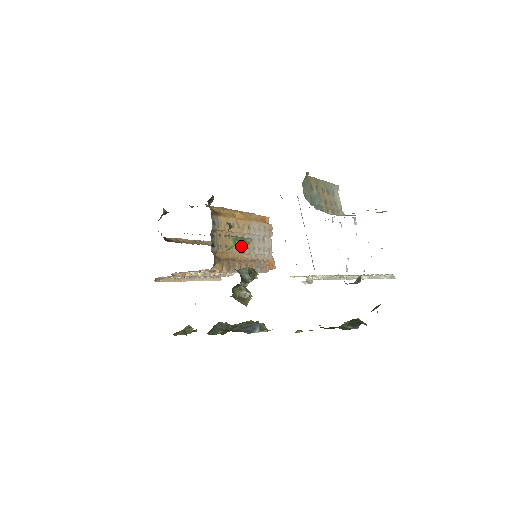
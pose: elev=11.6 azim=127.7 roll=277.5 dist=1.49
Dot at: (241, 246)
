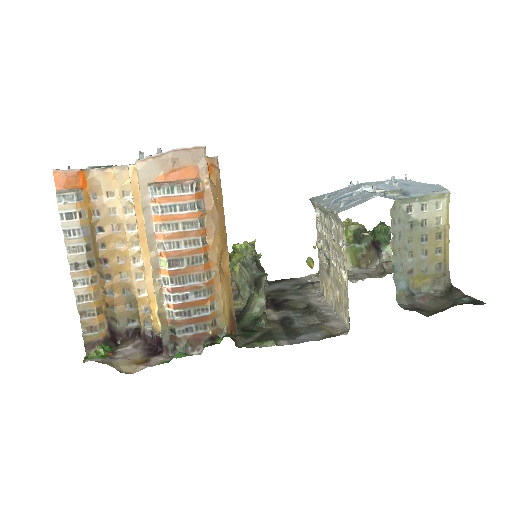
Dot at: occluded
